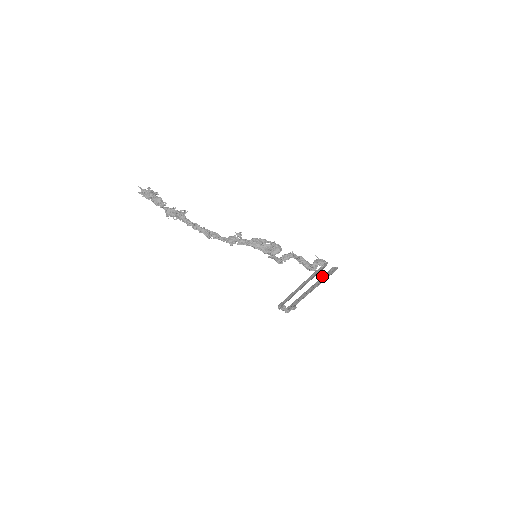
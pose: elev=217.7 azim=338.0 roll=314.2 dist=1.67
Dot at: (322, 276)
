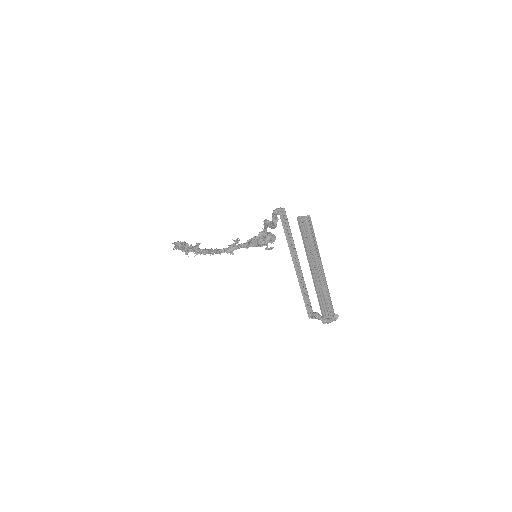
Dot at: (304, 237)
